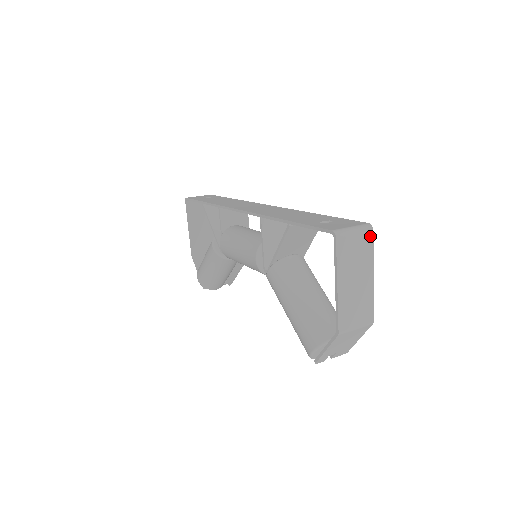
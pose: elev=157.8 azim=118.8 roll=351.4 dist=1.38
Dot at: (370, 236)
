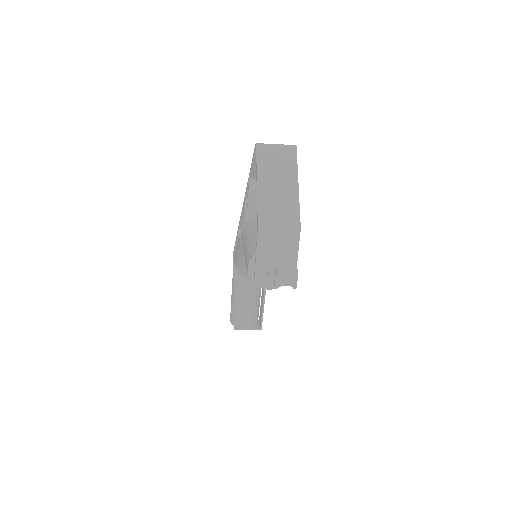
Dot at: (293, 152)
